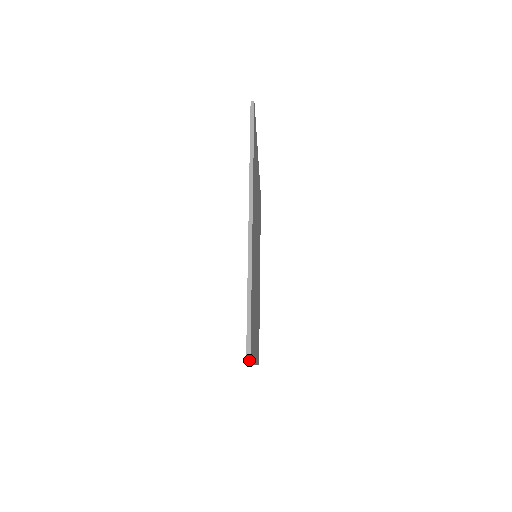
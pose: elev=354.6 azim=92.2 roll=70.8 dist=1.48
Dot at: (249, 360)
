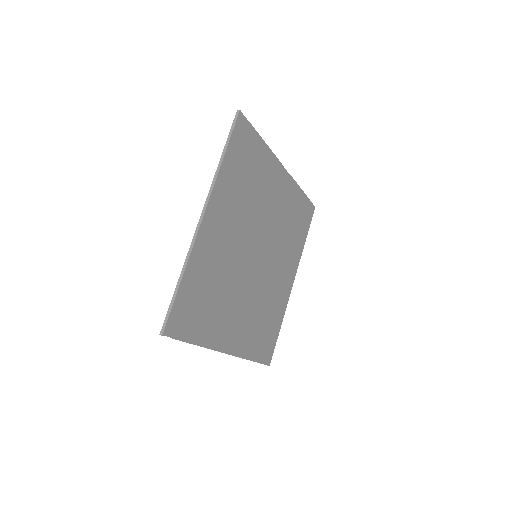
Dot at: (163, 331)
